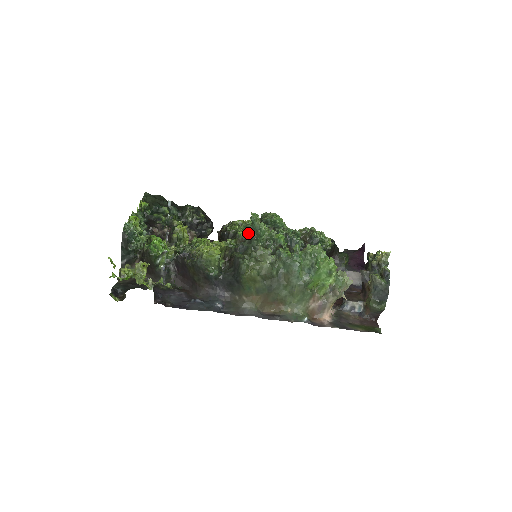
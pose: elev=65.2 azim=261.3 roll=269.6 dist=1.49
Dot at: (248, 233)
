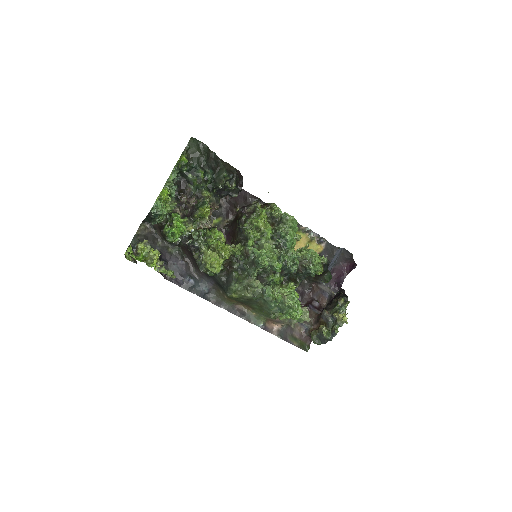
Dot at: (253, 256)
